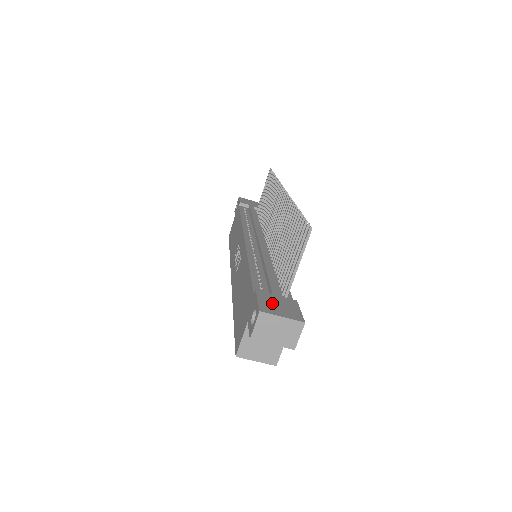
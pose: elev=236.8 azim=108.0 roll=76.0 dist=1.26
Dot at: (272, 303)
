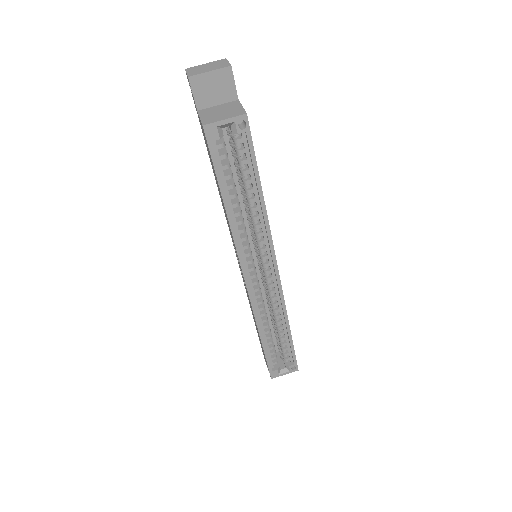
Dot at: occluded
